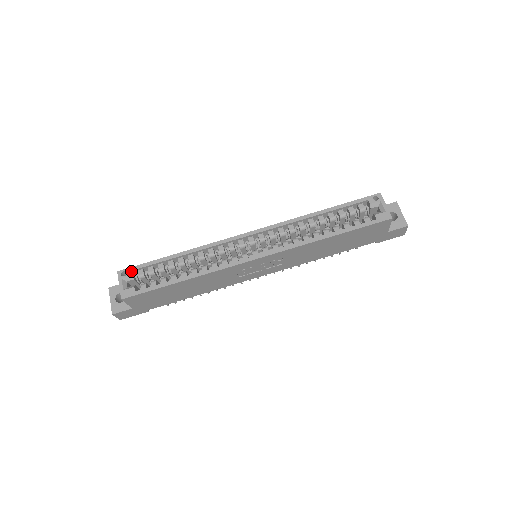
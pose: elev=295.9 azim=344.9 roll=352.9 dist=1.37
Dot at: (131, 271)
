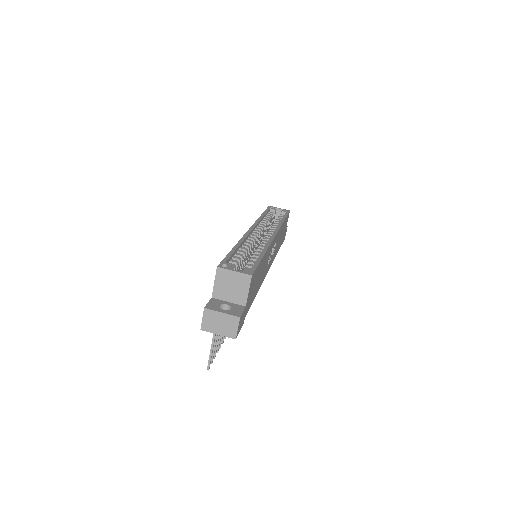
Dot at: (226, 262)
